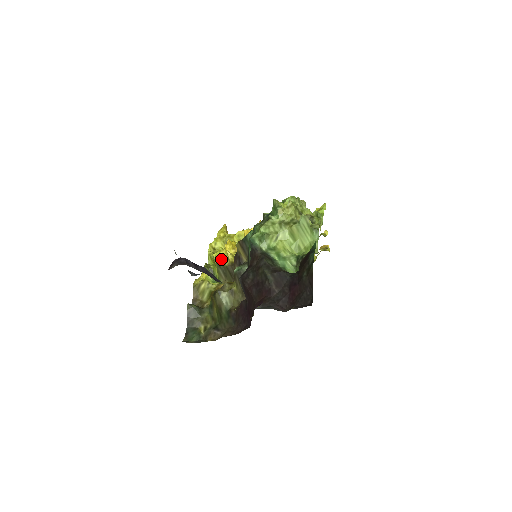
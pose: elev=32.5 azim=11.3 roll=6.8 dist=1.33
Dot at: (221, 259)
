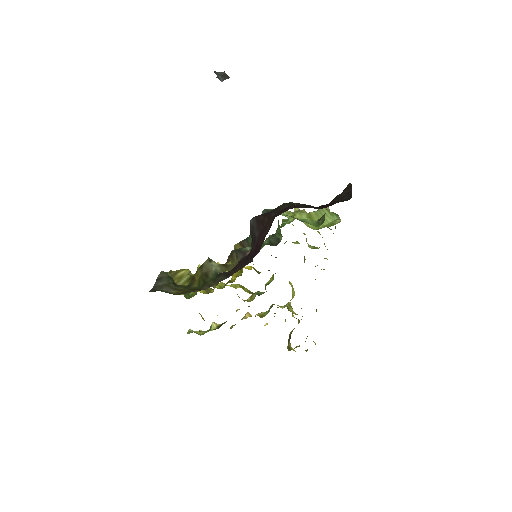
Dot at: occluded
